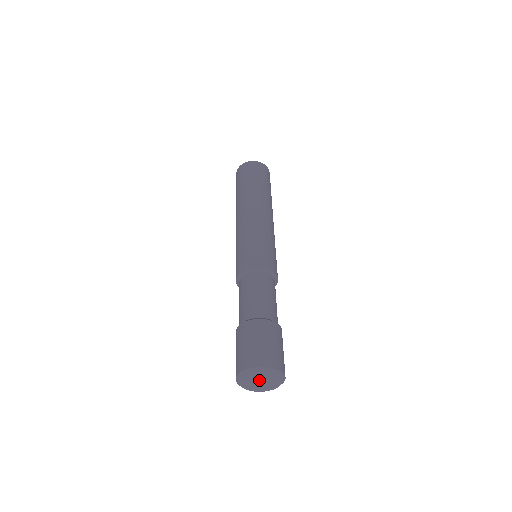
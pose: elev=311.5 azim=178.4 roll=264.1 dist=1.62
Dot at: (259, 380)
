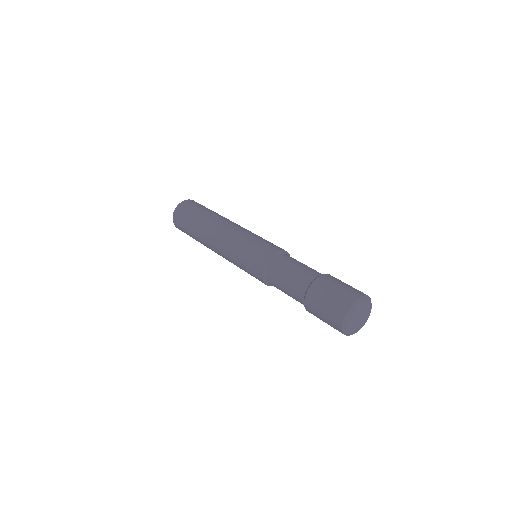
Dot at: (358, 315)
